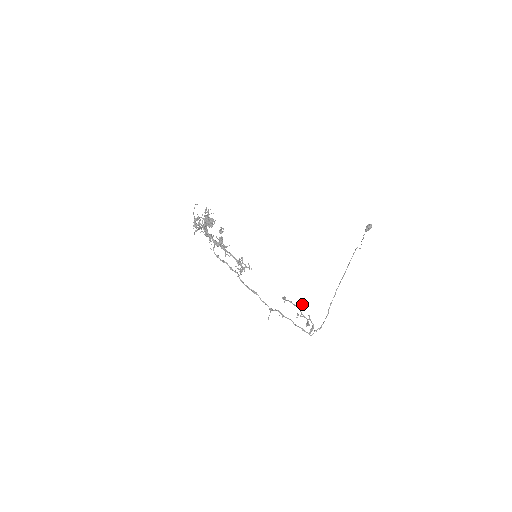
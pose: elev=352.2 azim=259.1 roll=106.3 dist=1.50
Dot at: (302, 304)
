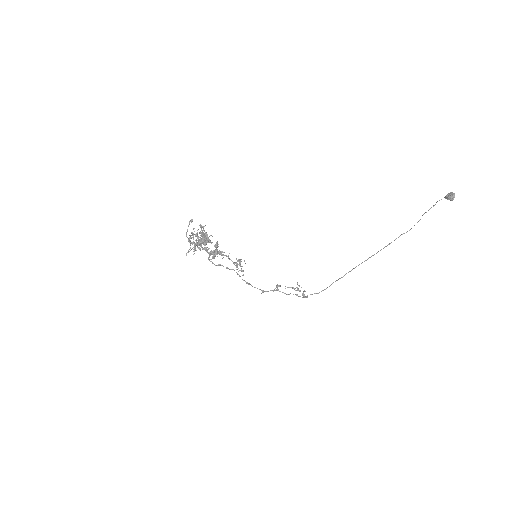
Dot at: occluded
